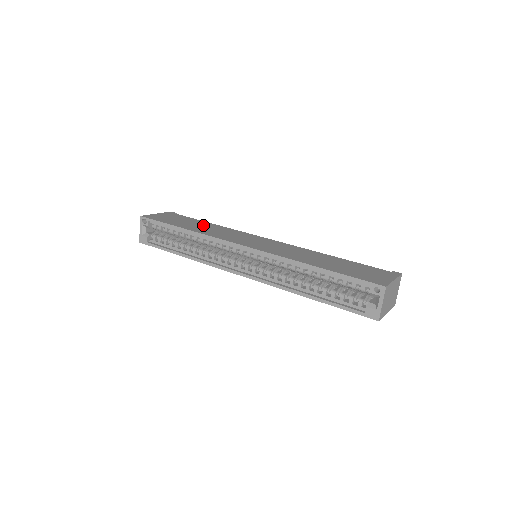
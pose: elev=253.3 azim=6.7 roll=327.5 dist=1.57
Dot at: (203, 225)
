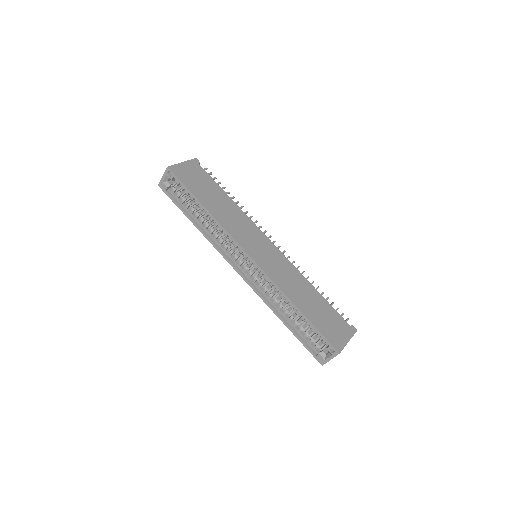
Dot at: (222, 201)
